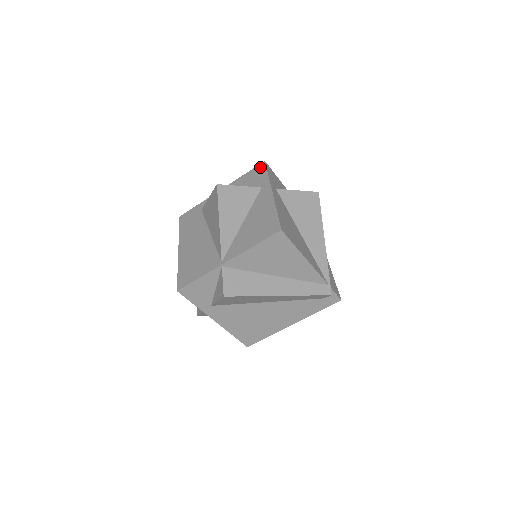
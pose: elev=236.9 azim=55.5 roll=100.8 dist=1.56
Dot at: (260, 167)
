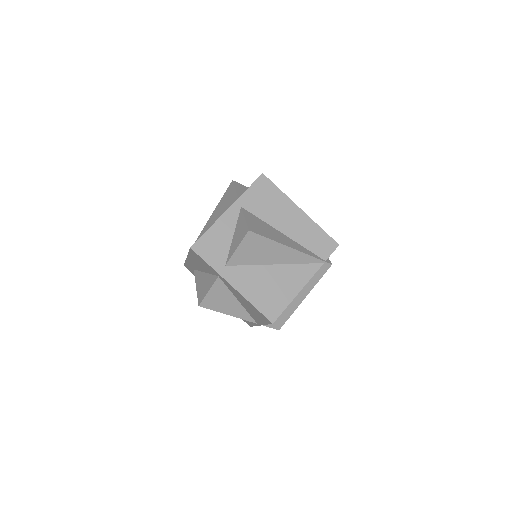
Dot at: (194, 253)
